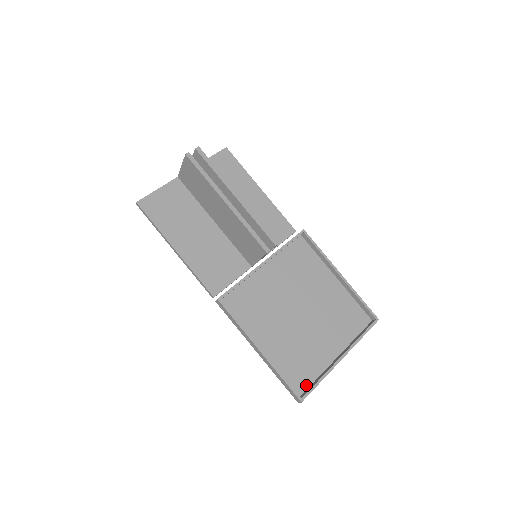
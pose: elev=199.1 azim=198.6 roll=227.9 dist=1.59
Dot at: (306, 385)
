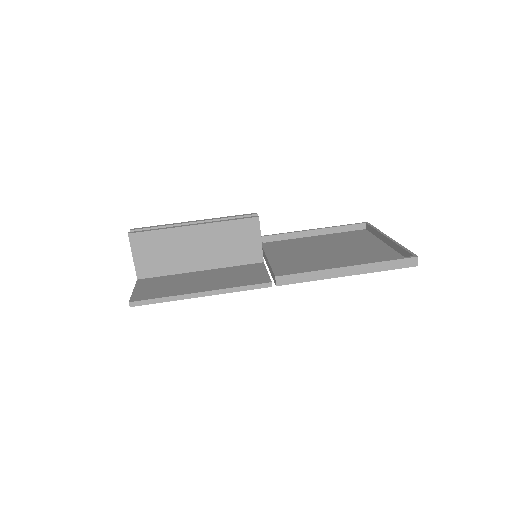
Dot at: occluded
